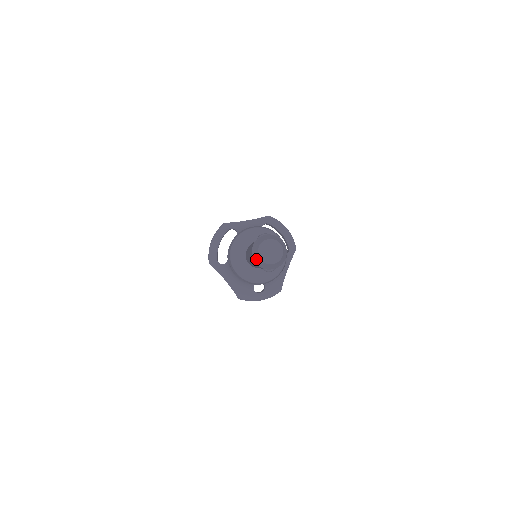
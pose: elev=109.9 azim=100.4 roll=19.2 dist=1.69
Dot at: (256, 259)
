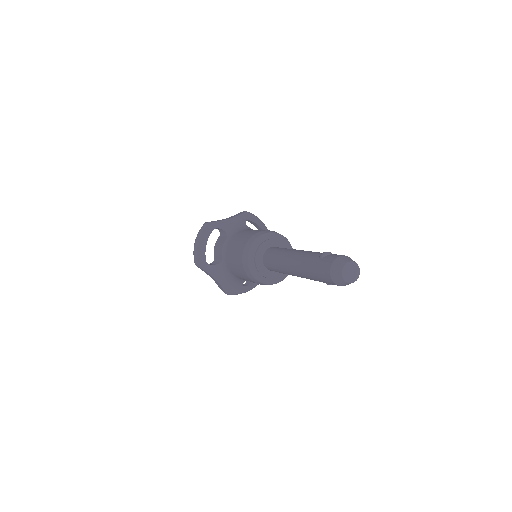
Dot at: (337, 280)
